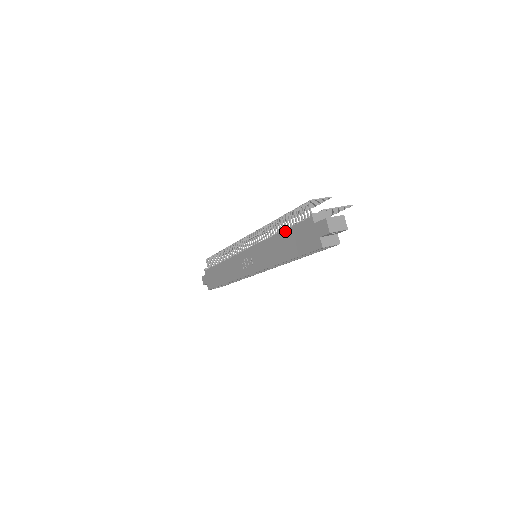
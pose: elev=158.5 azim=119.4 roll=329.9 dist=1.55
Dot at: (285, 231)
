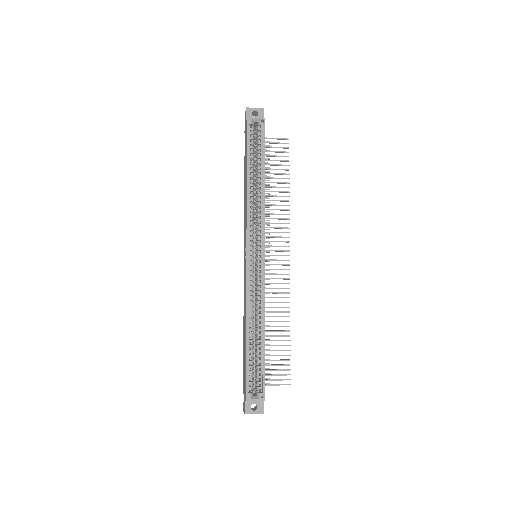
Dot at: (244, 171)
